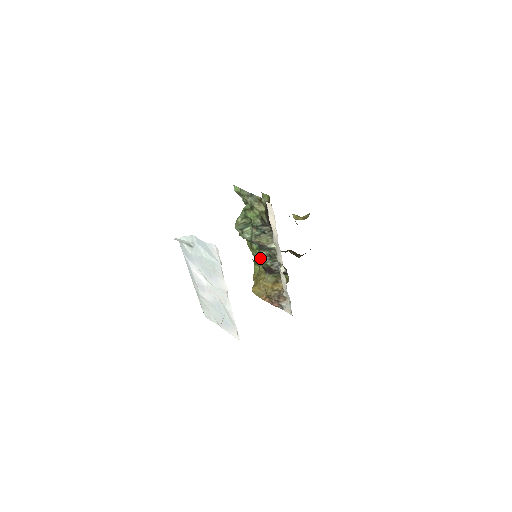
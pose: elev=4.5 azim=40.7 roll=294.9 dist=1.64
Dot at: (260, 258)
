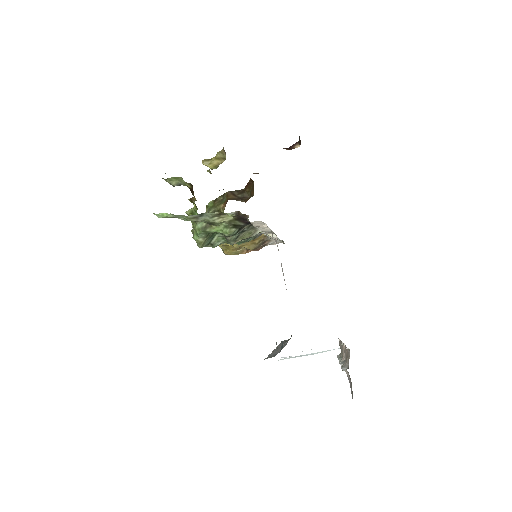
Dot at: (241, 243)
